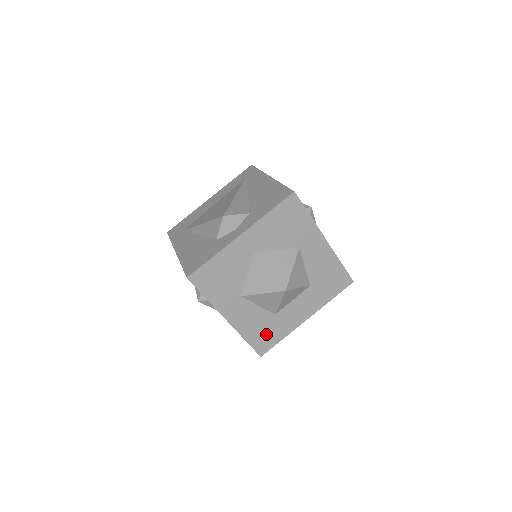
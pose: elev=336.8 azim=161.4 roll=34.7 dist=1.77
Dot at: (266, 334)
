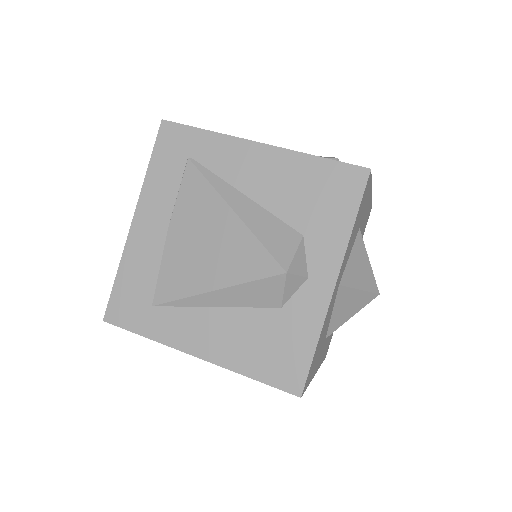
Dot at: occluded
